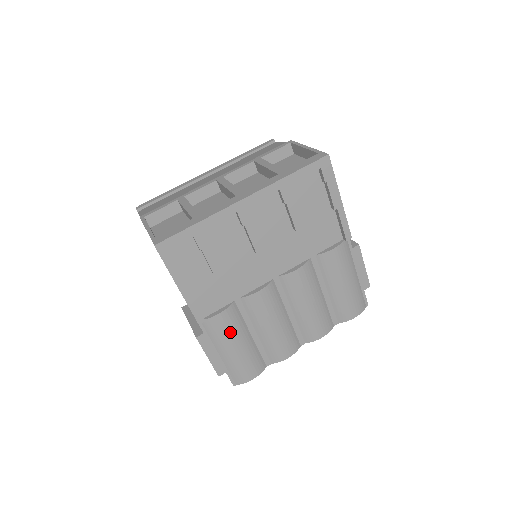
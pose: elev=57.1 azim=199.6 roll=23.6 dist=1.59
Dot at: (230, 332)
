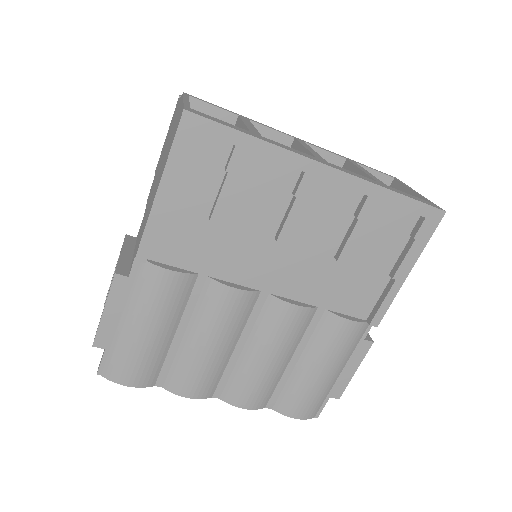
Dot at: (159, 304)
